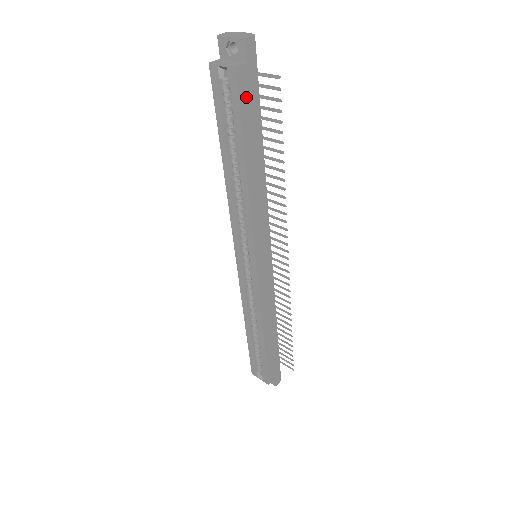
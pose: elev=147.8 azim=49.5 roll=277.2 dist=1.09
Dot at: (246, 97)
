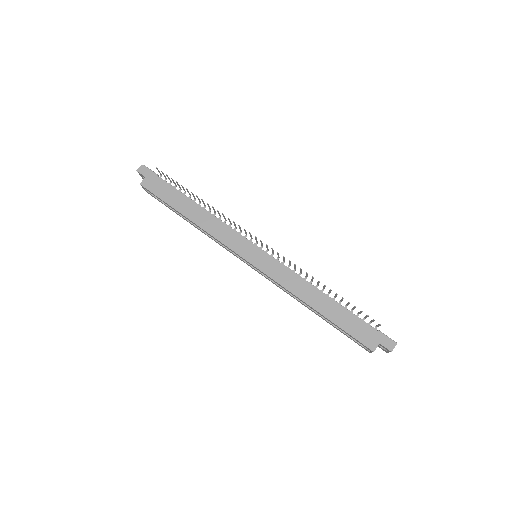
Dot at: (157, 189)
